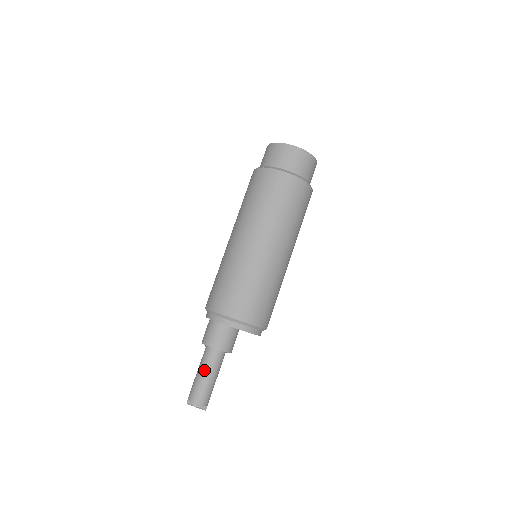
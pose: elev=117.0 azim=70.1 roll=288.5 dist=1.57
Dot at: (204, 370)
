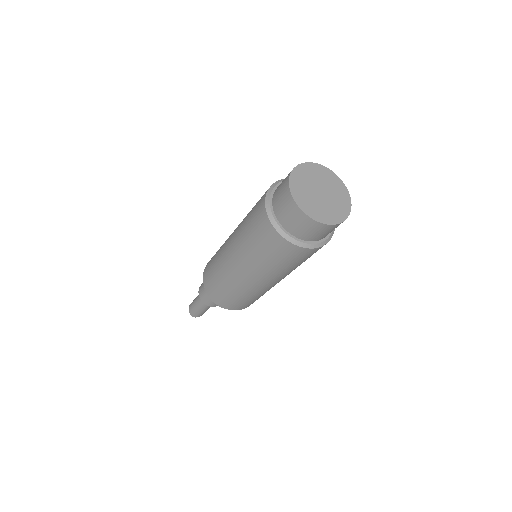
Dot at: (199, 305)
